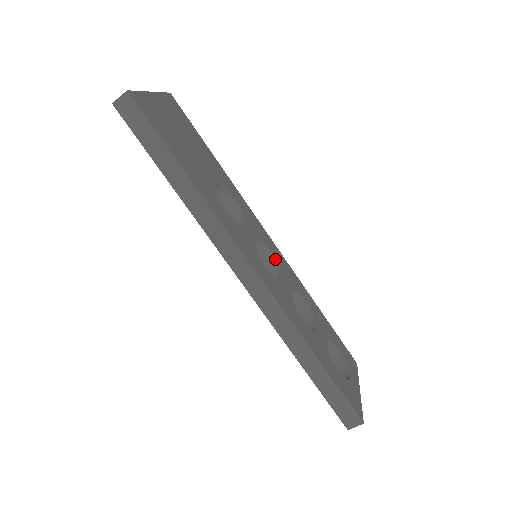
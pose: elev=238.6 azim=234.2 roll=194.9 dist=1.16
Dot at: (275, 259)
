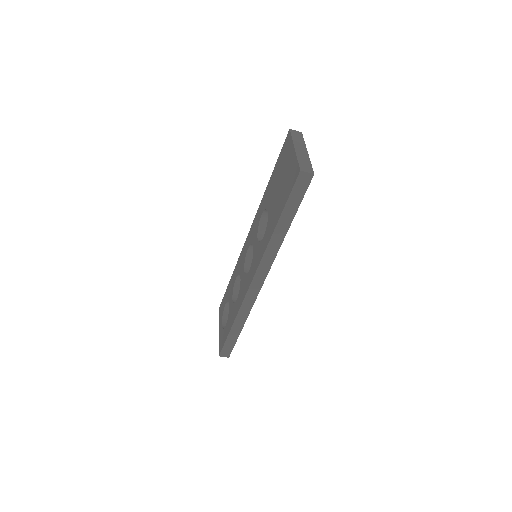
Dot at: occluded
